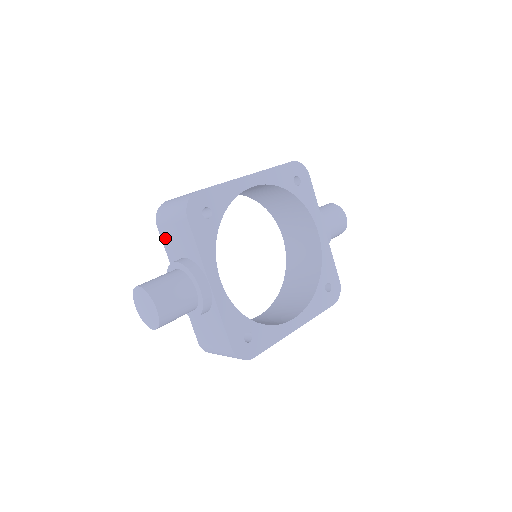
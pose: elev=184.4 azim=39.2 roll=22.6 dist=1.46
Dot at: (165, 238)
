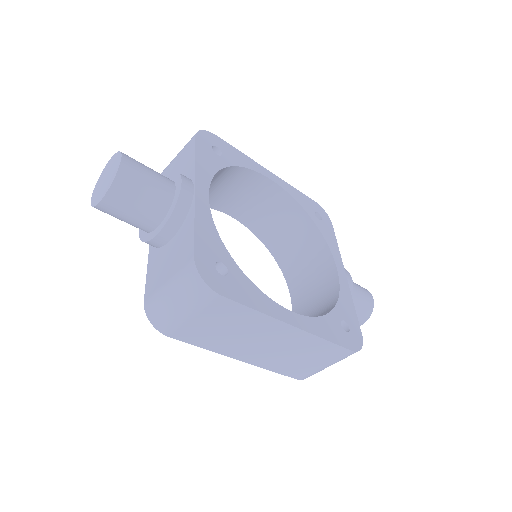
Dot at: occluded
